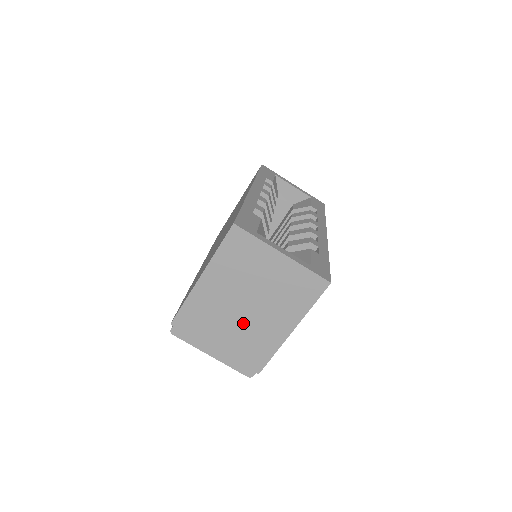
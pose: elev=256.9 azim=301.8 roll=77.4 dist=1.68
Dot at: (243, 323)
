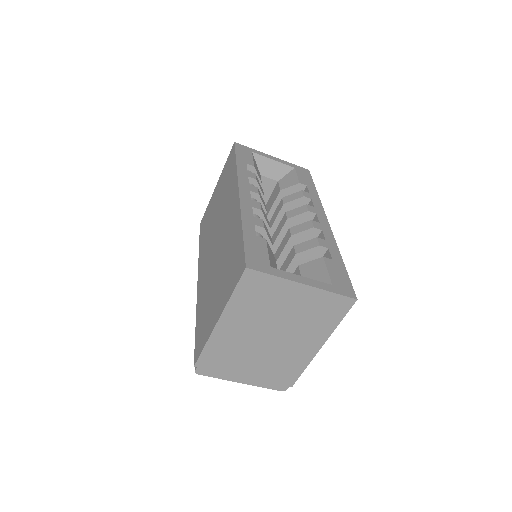
Dot at: (270, 350)
